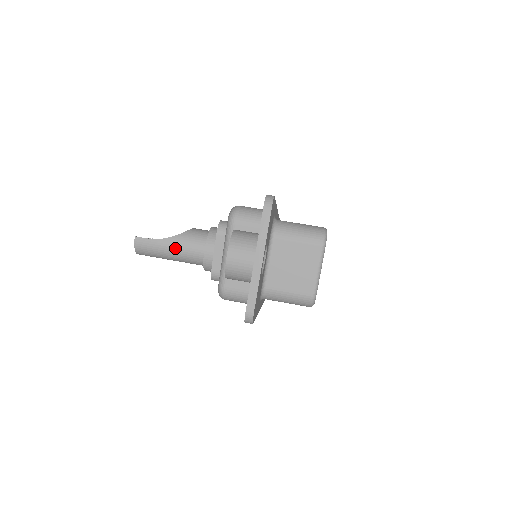
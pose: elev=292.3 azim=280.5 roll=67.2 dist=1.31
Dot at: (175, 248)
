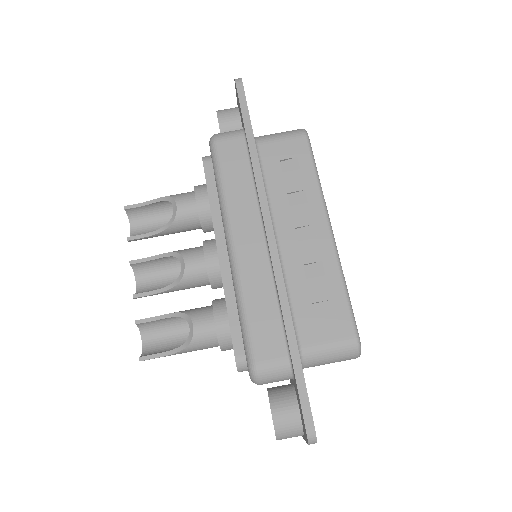
Dot at: occluded
